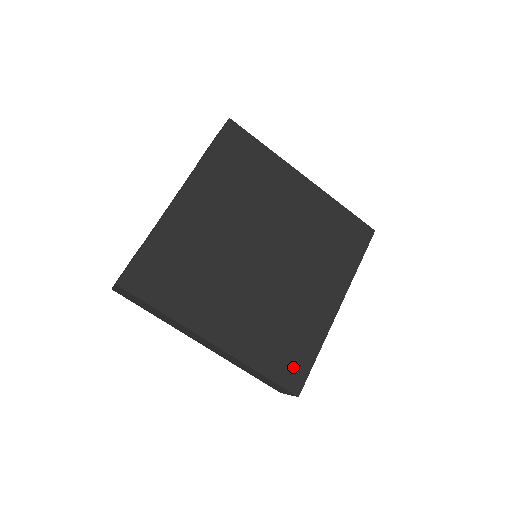
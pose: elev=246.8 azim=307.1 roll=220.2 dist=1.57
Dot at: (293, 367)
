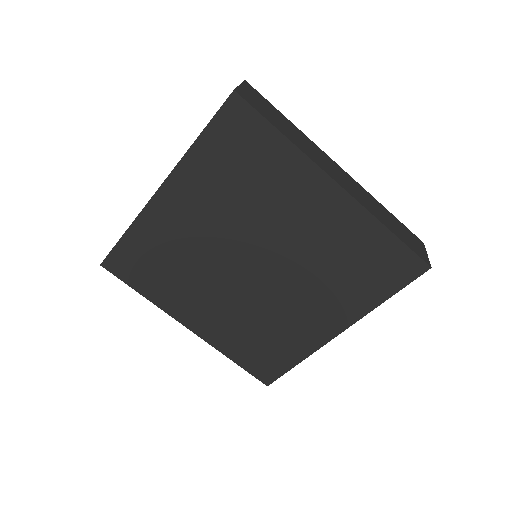
Dot at: (267, 365)
